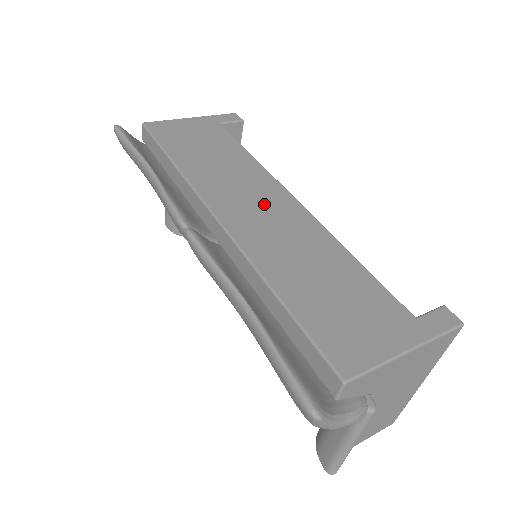
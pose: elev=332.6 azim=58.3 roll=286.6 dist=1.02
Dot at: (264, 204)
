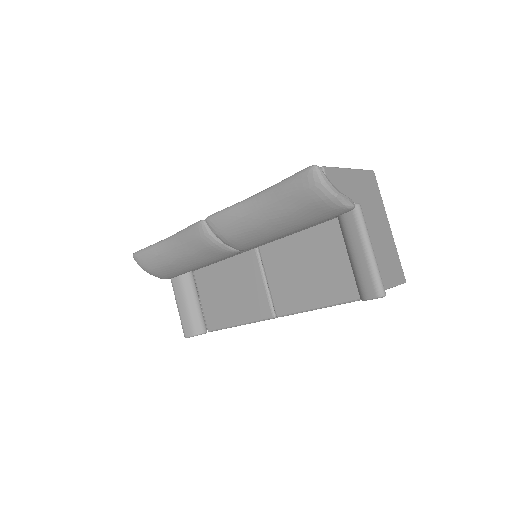
Dot at: occluded
